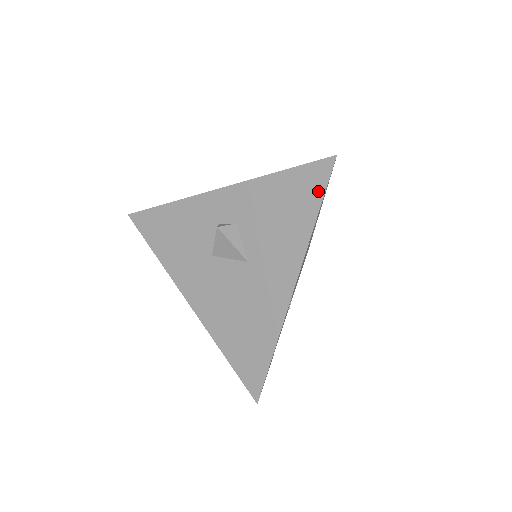
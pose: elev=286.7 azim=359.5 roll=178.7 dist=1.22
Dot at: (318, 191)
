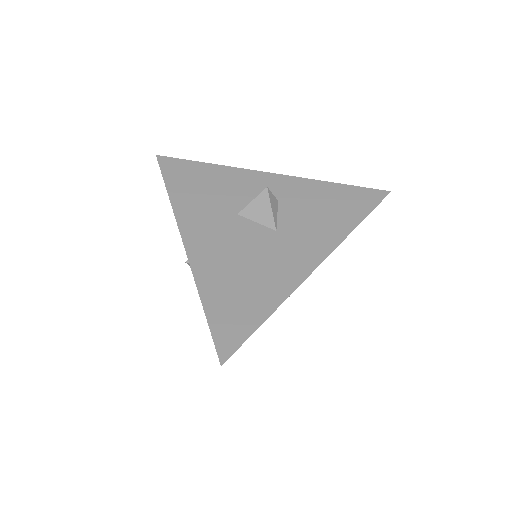
Dot at: (368, 206)
